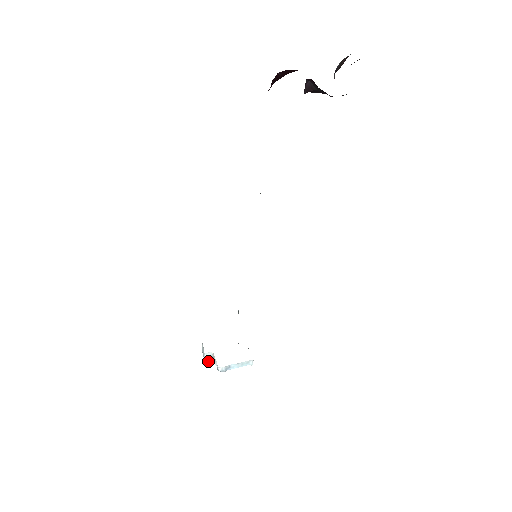
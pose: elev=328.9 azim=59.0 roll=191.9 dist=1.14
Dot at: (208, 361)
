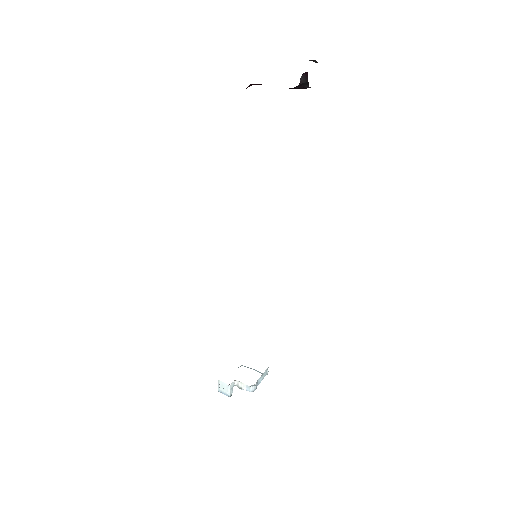
Dot at: (231, 394)
